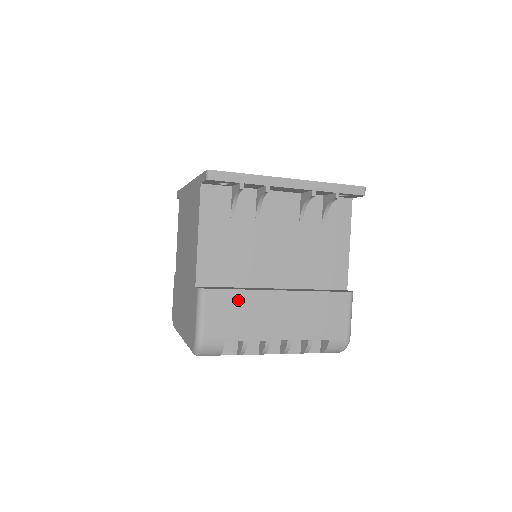
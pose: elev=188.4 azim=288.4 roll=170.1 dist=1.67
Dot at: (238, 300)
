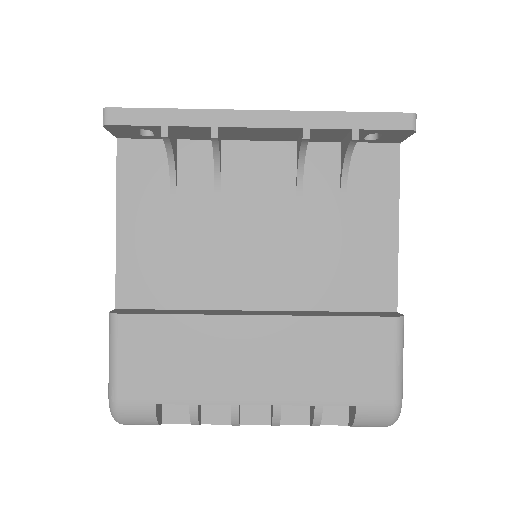
Dot at: (176, 333)
